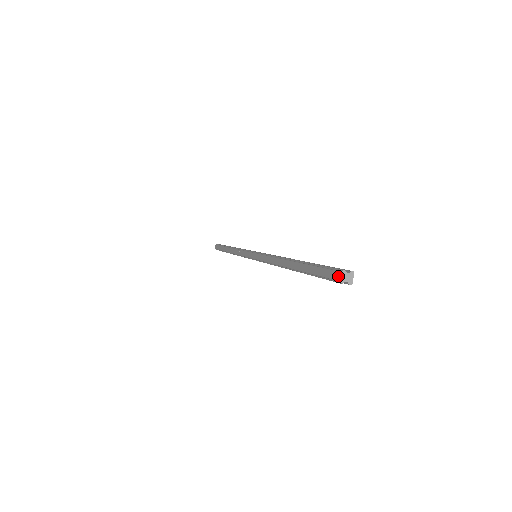
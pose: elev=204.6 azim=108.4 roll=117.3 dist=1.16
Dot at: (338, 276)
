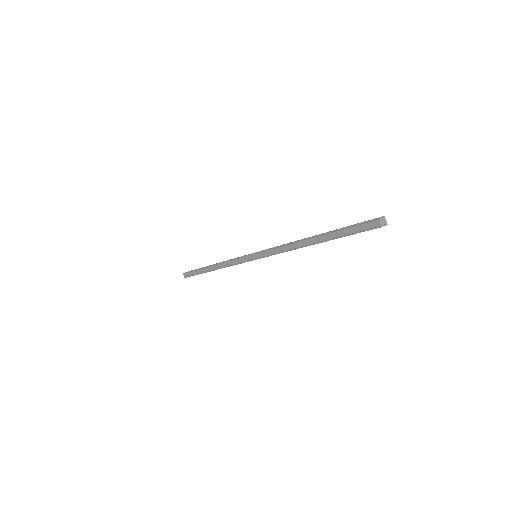
Dot at: (377, 223)
